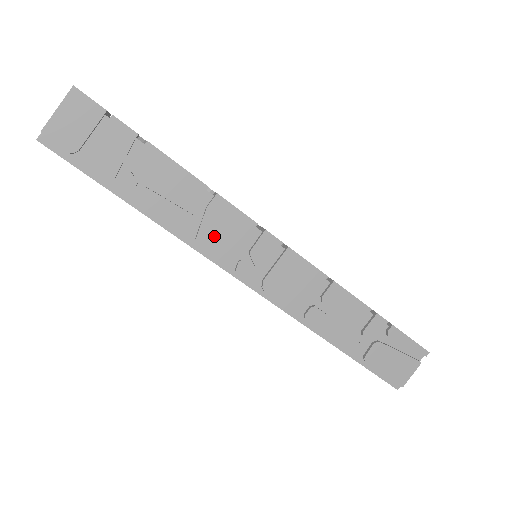
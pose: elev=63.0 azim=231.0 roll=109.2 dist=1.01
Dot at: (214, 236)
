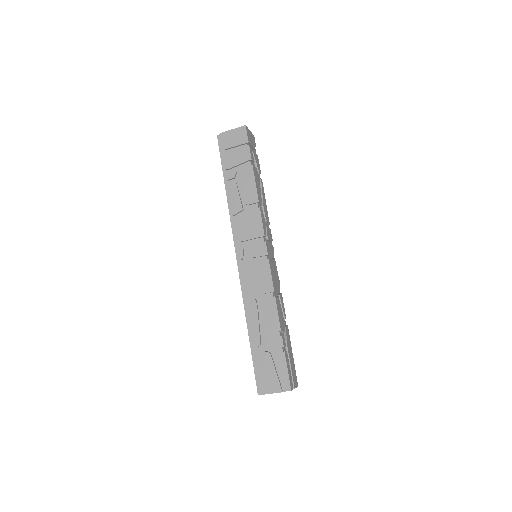
Dot at: (243, 225)
